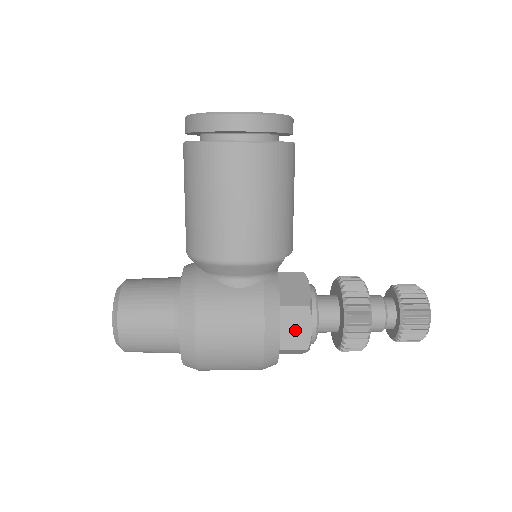
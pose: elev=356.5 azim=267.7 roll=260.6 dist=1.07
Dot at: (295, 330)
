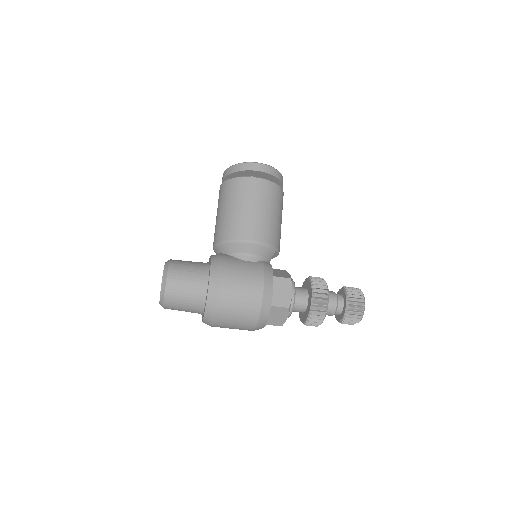
Dot at: (281, 293)
